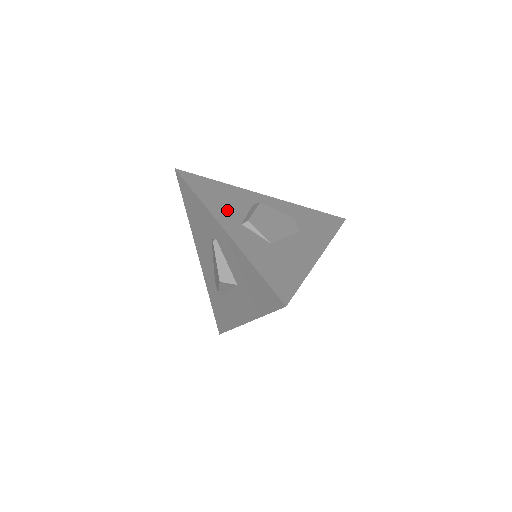
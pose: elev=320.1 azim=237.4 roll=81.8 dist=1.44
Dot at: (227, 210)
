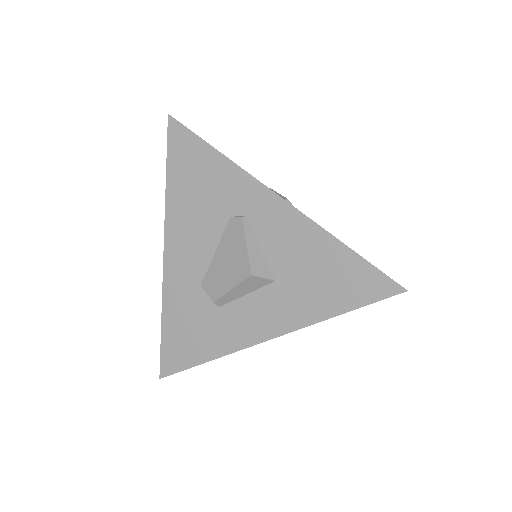
Dot at: occluded
